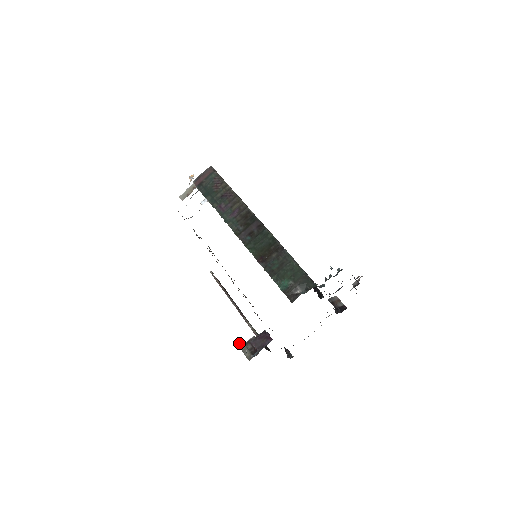
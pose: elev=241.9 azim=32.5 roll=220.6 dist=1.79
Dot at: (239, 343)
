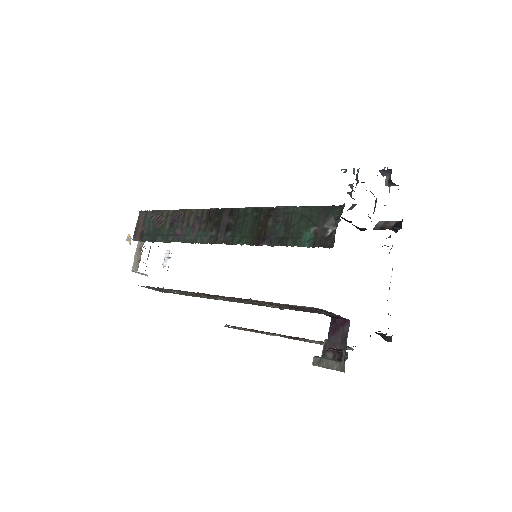
Dot at: (314, 362)
